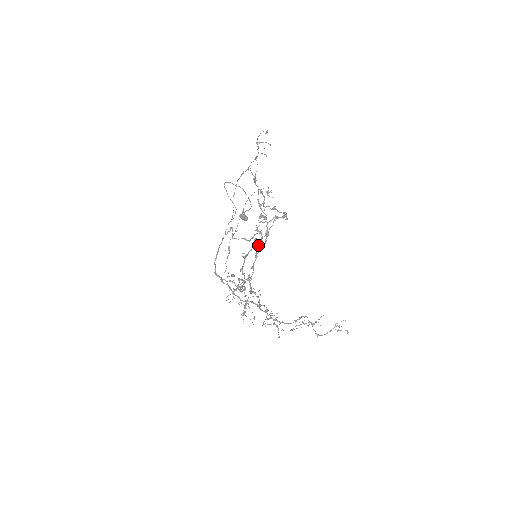
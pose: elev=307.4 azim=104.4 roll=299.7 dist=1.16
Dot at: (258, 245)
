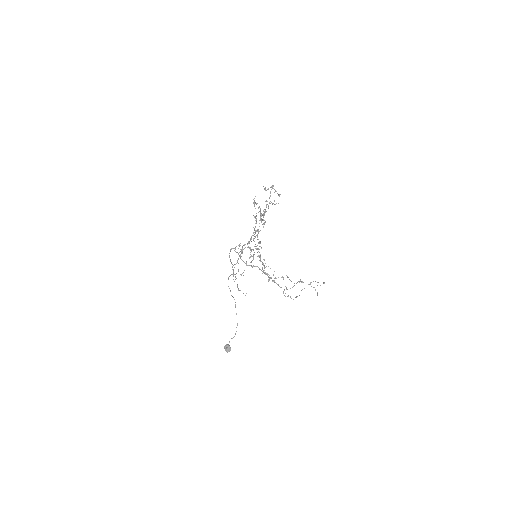
Dot at: (265, 209)
